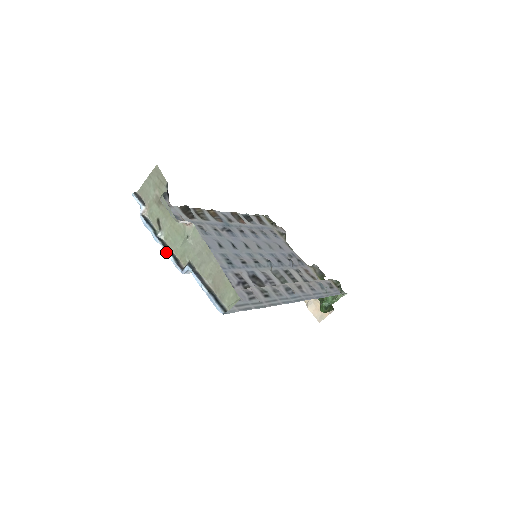
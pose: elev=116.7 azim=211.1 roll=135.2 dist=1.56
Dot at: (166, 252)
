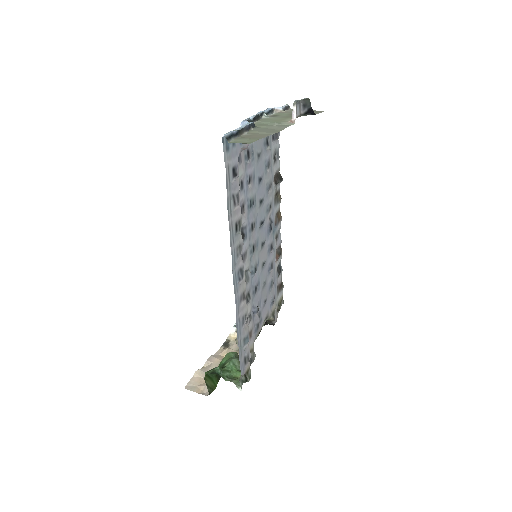
Dot at: (254, 116)
